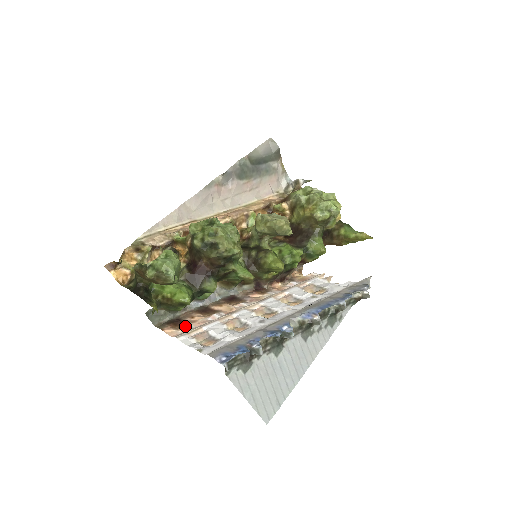
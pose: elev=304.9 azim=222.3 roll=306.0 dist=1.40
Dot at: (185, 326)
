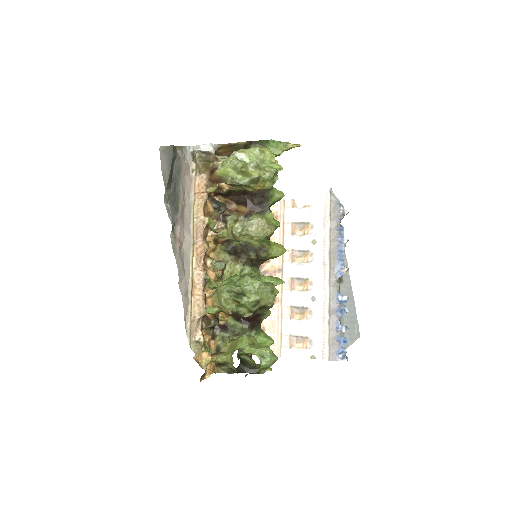
Dot at: occluded
